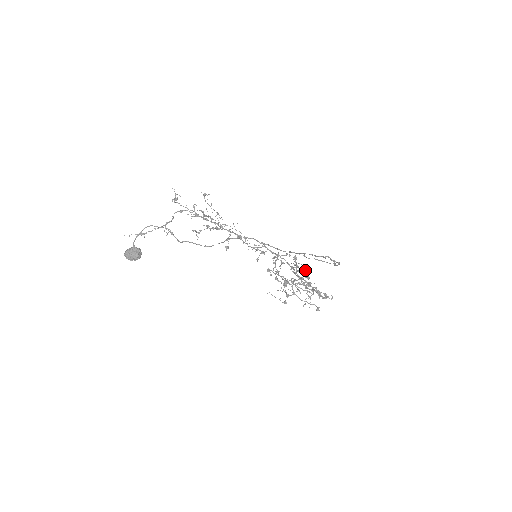
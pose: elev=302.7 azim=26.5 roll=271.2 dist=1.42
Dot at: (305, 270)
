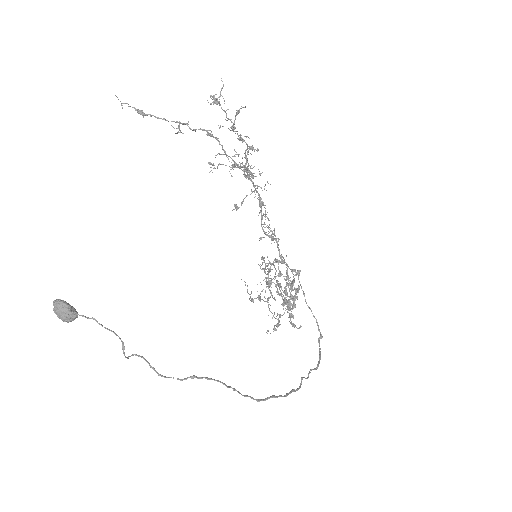
Dot at: (294, 301)
